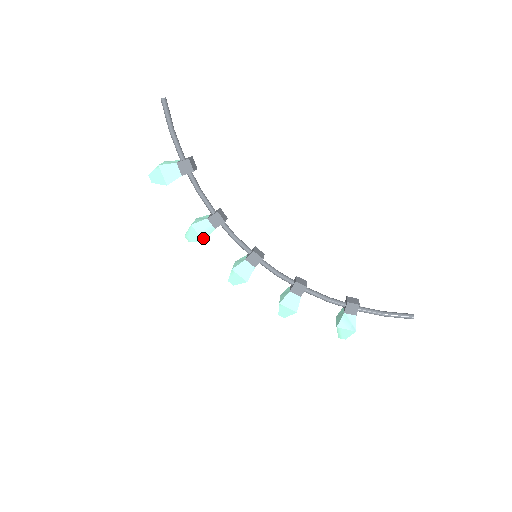
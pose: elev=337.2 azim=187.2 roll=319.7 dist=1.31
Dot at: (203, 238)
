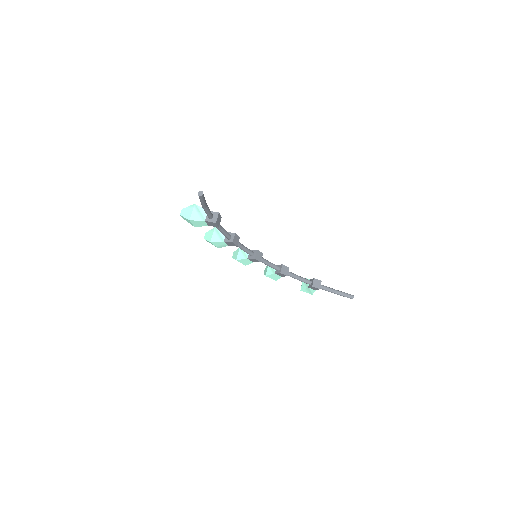
Dot at: (218, 247)
